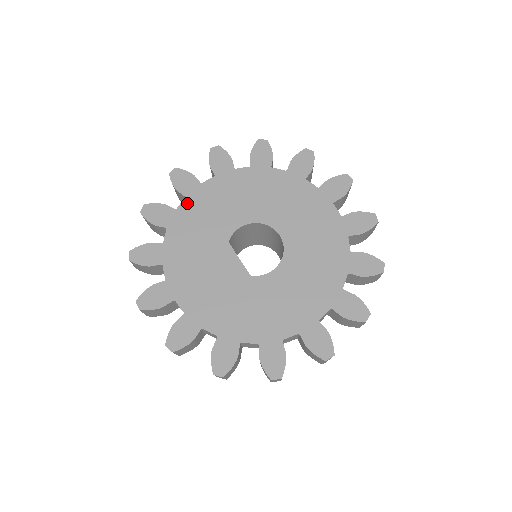
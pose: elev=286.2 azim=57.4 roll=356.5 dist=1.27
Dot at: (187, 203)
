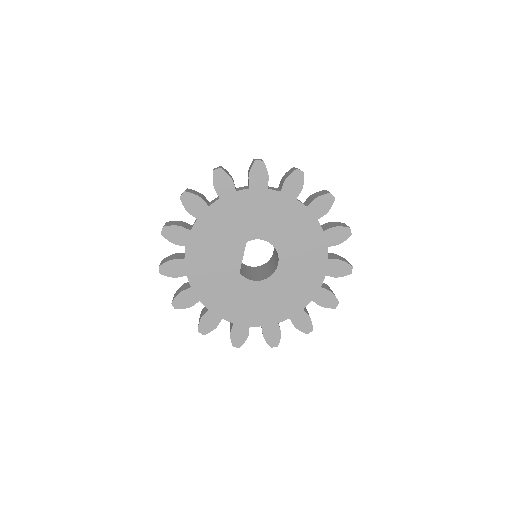
Dot at: (247, 193)
